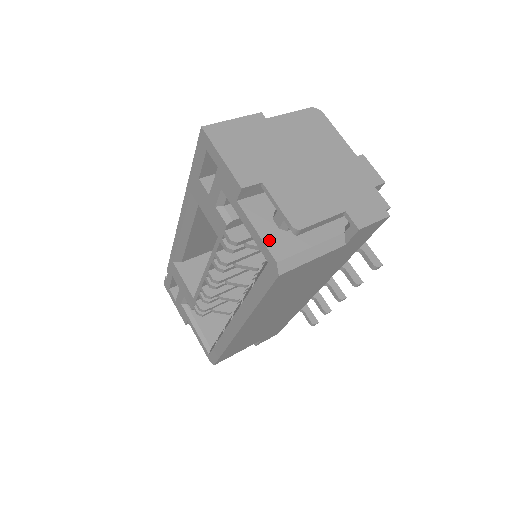
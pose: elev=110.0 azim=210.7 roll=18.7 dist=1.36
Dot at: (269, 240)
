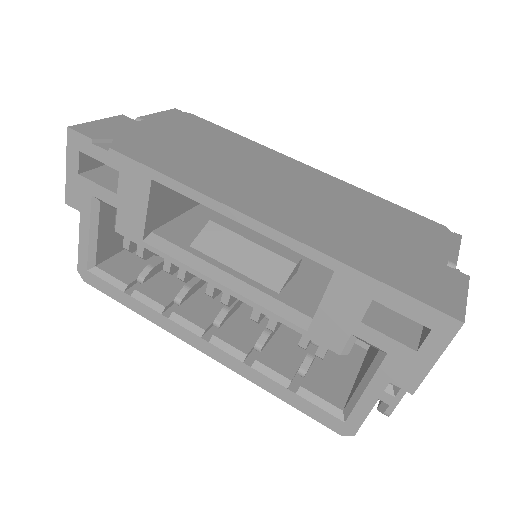
Dot at: (367, 415)
